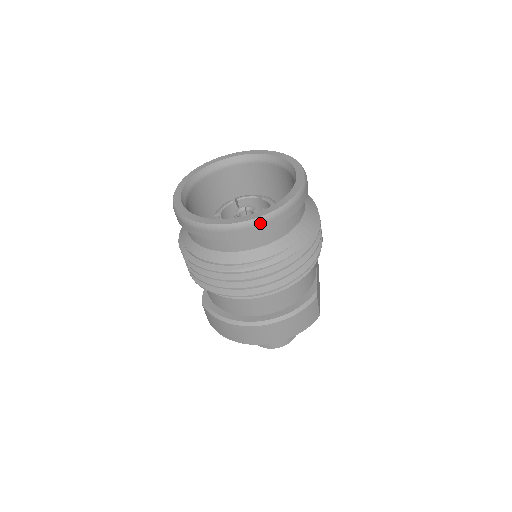
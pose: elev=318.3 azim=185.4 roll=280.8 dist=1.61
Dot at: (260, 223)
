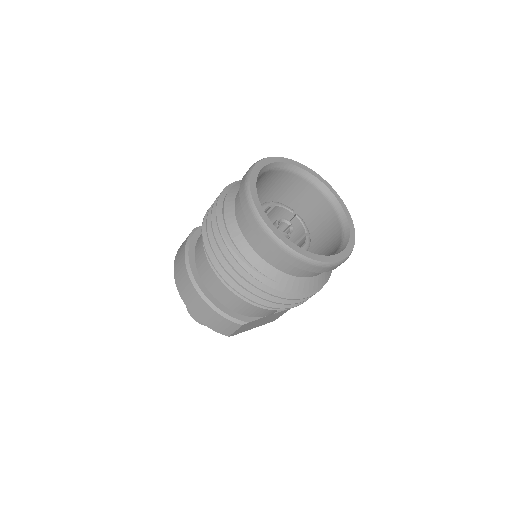
Dot at: (272, 239)
